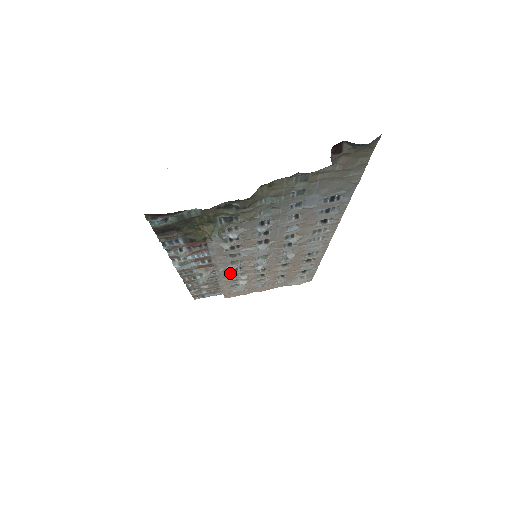
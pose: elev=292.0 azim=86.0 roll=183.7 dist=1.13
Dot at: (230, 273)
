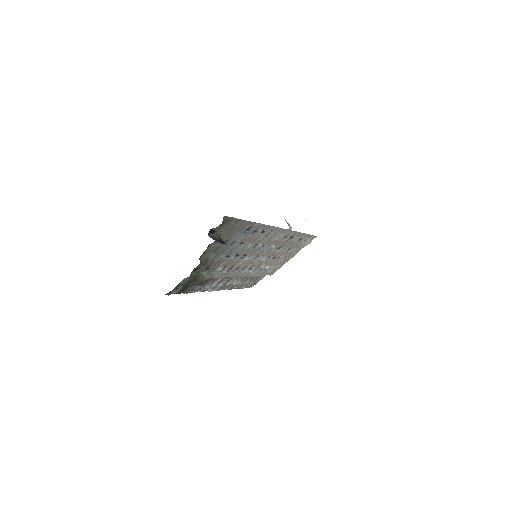
Dot at: (250, 272)
